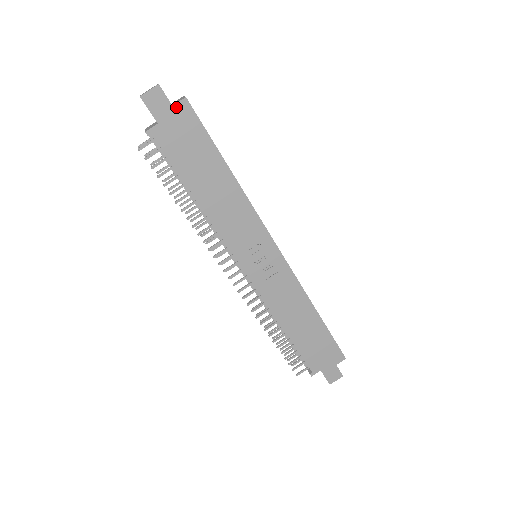
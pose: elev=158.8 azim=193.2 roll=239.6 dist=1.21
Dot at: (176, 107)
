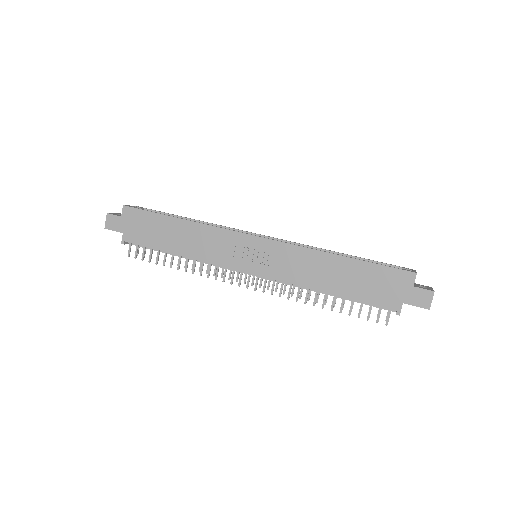
Dot at: (123, 215)
